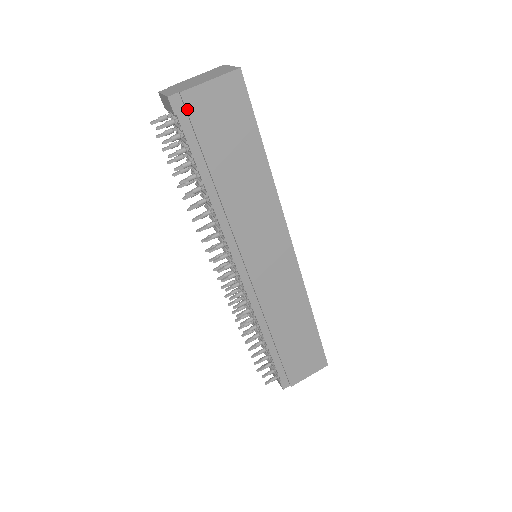
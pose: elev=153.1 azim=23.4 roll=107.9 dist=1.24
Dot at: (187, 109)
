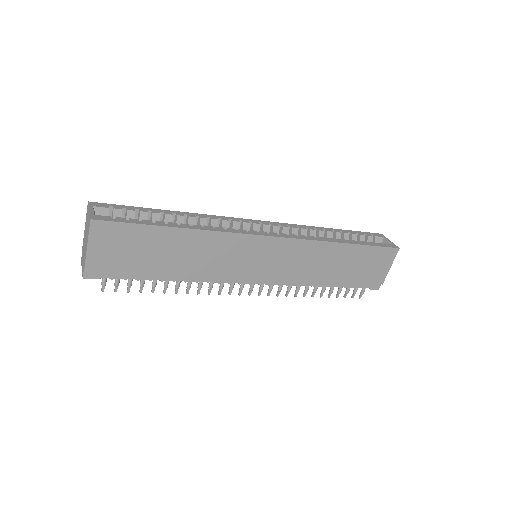
Dot at: (99, 271)
